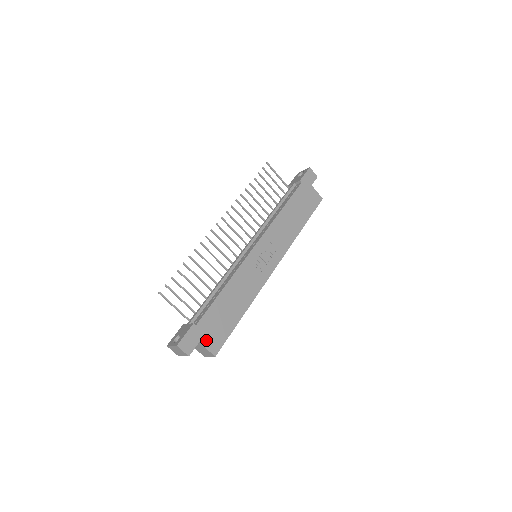
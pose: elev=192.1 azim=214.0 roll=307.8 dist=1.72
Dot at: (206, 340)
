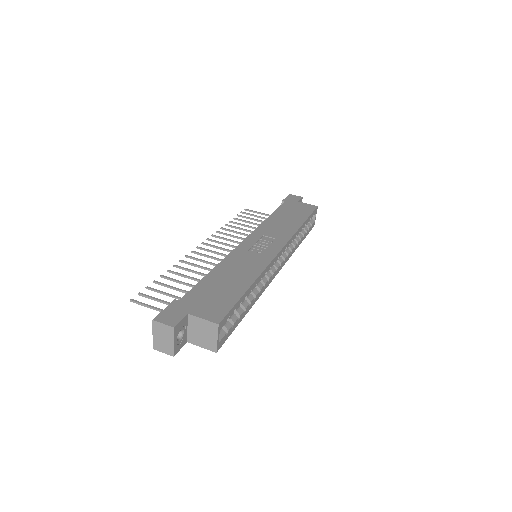
Dot at: (198, 311)
